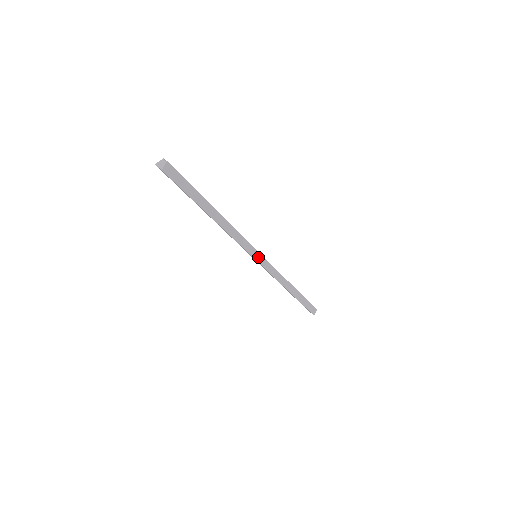
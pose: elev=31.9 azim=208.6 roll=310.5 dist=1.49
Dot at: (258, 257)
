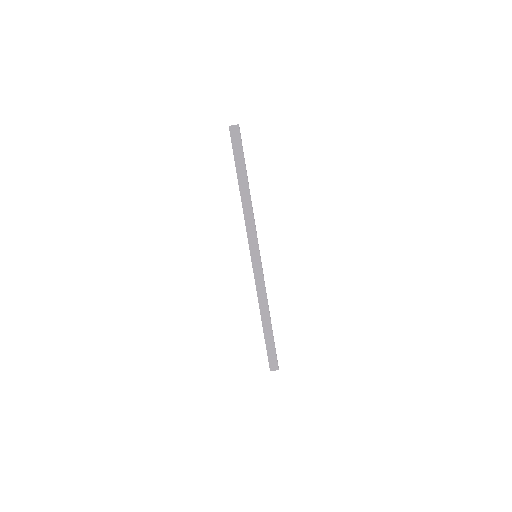
Dot at: (259, 254)
